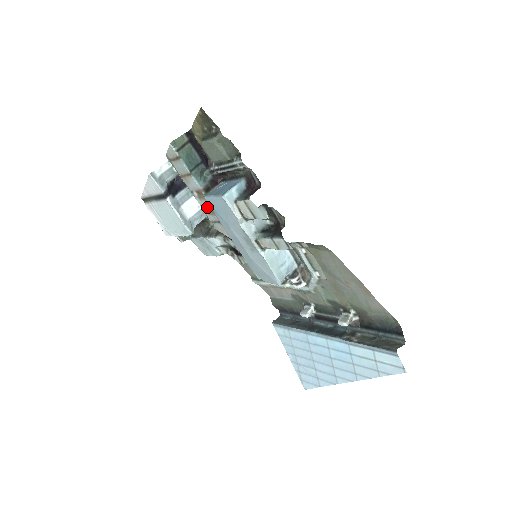
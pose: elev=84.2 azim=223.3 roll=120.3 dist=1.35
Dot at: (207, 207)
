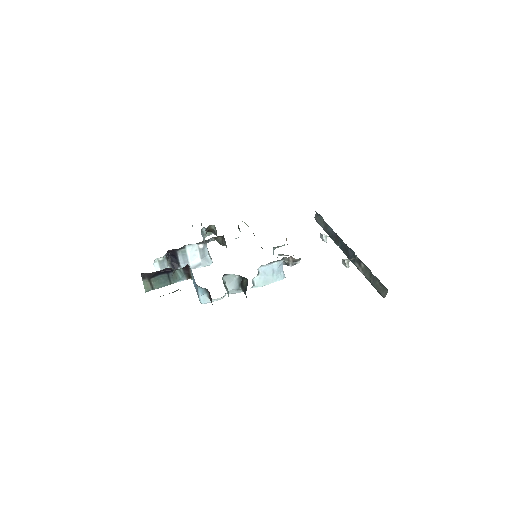
Dot at: occluded
